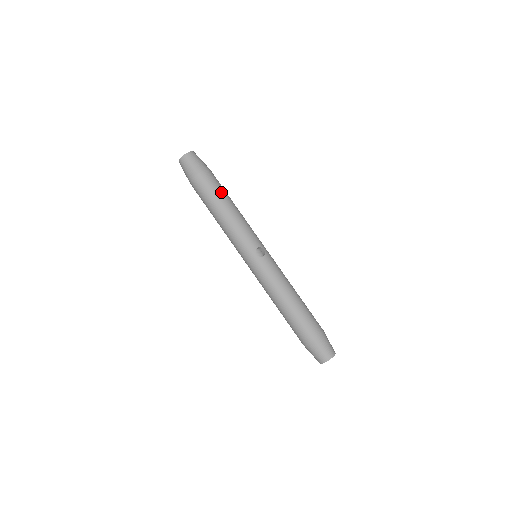
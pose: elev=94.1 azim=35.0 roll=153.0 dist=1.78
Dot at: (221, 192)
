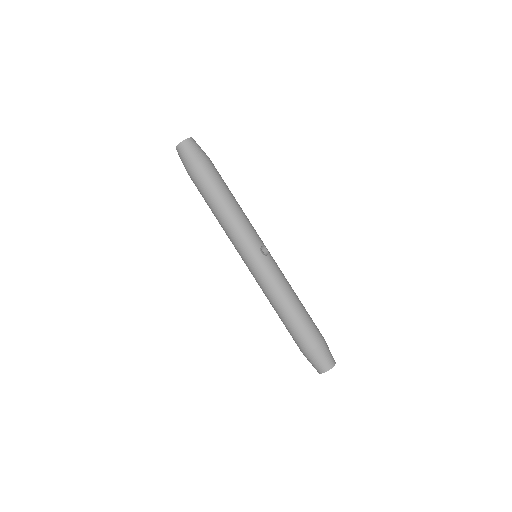
Dot at: (224, 184)
